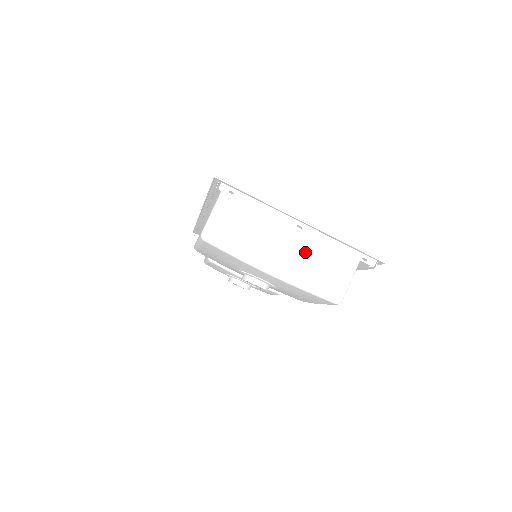
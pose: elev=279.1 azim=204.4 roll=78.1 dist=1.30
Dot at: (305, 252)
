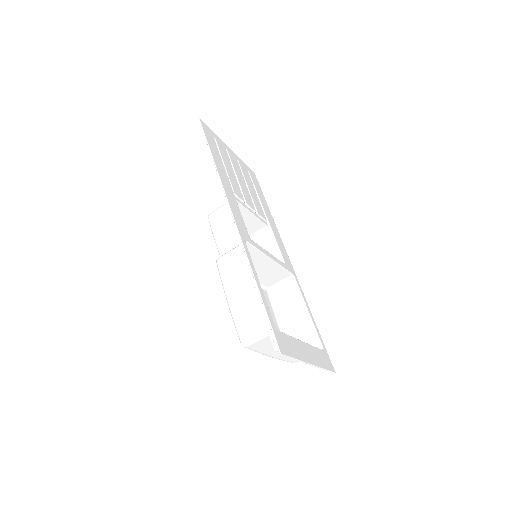
Dot at: occluded
